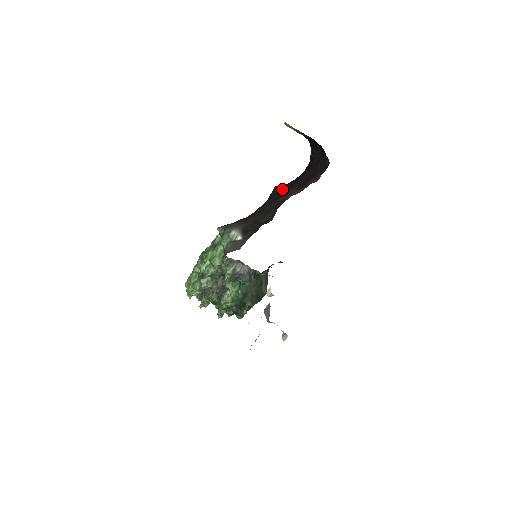
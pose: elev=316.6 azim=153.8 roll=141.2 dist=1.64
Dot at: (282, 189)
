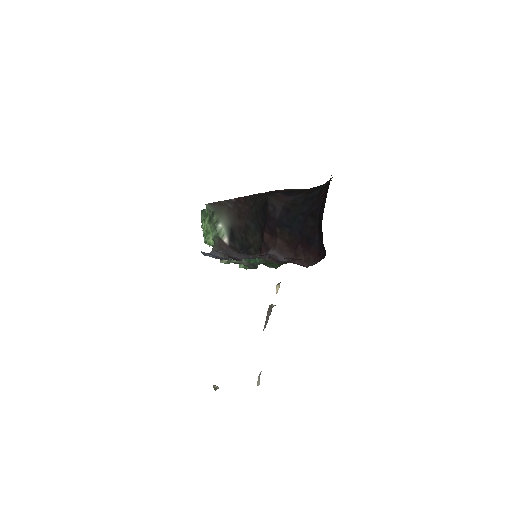
Dot at: (273, 216)
